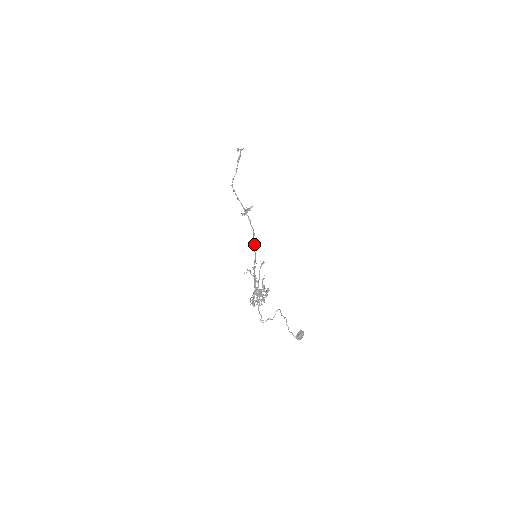
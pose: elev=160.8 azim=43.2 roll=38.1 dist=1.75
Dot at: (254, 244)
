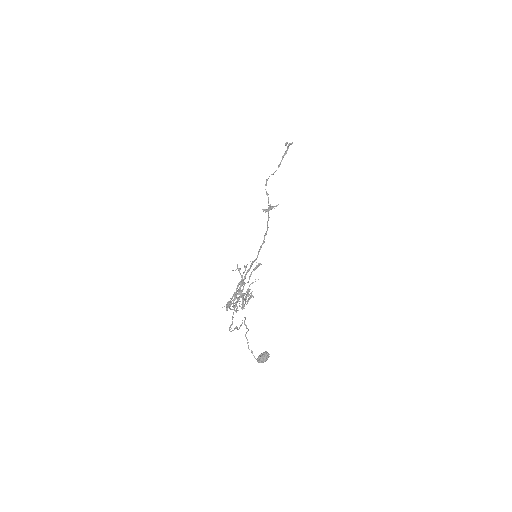
Dot at: (262, 244)
